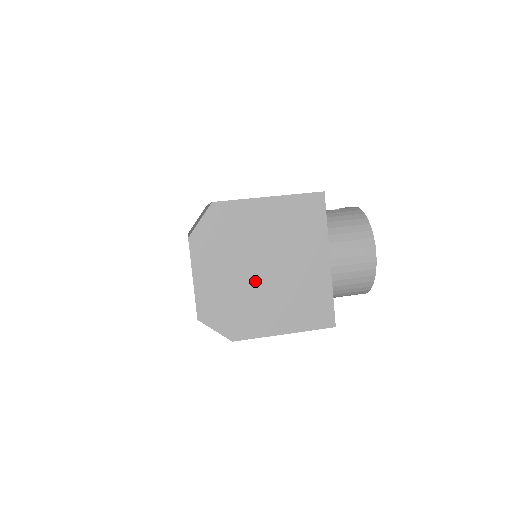
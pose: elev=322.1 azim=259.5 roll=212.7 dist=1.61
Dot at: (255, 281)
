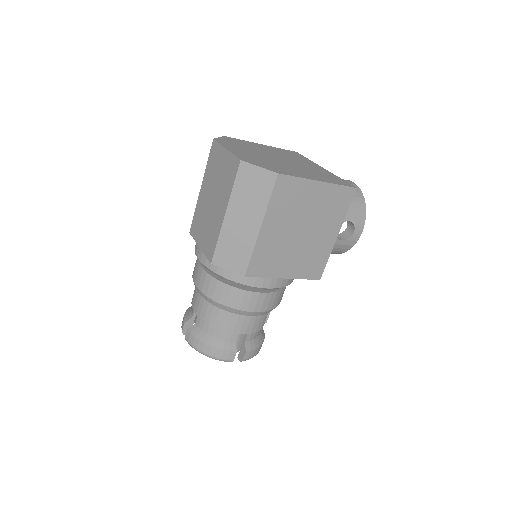
Dot at: (276, 161)
